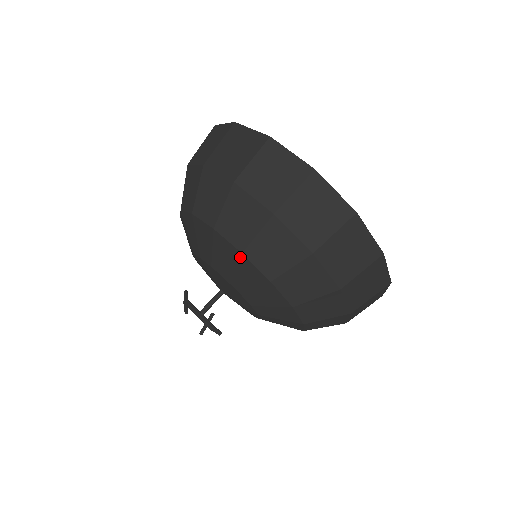
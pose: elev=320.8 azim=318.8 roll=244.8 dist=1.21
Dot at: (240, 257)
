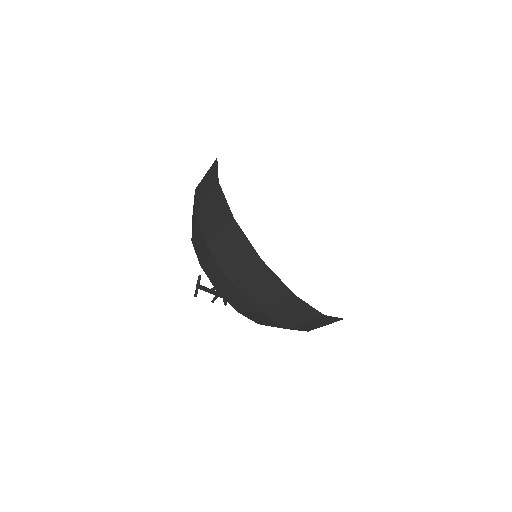
Dot at: (217, 291)
